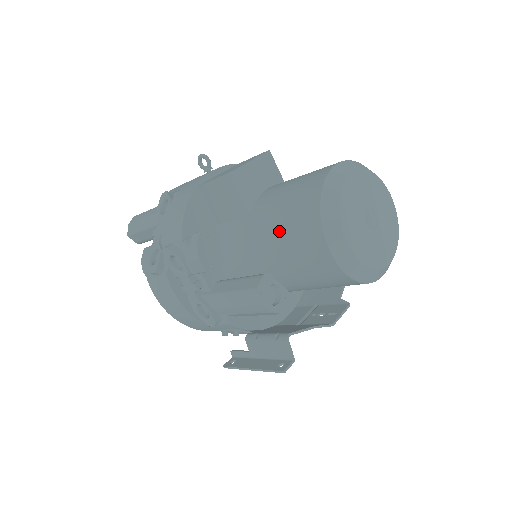
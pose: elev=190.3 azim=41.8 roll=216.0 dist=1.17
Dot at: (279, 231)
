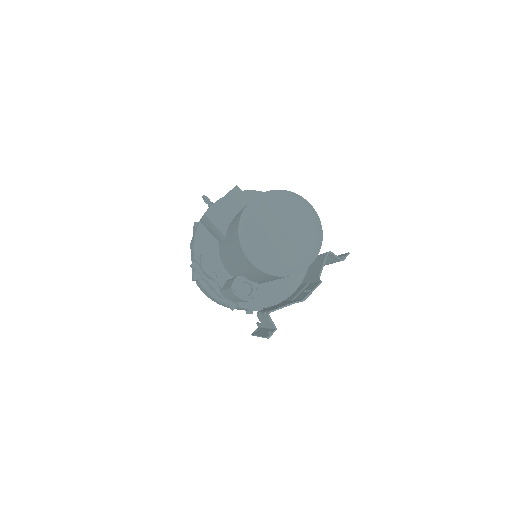
Dot at: (232, 250)
